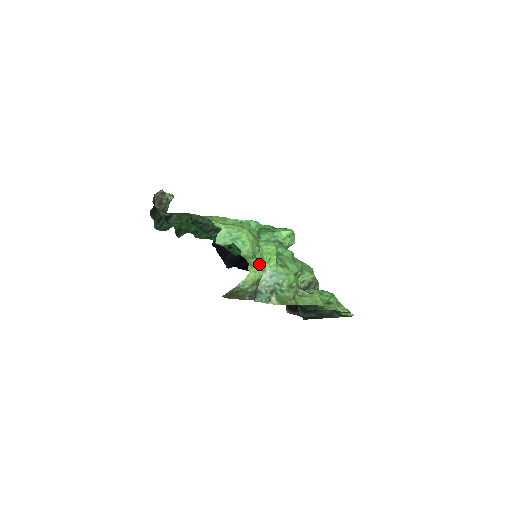
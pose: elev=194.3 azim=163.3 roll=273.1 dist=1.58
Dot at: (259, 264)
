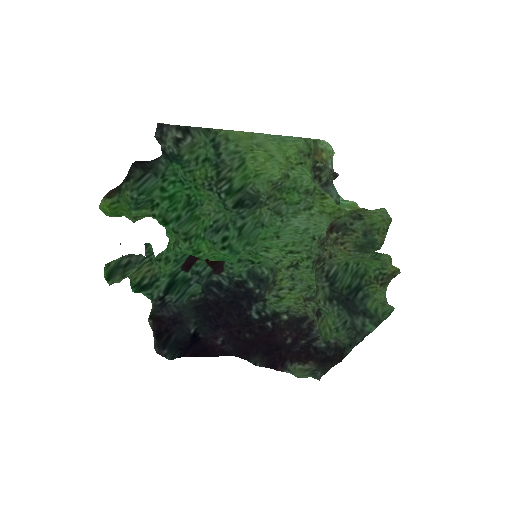
Dot at: occluded
